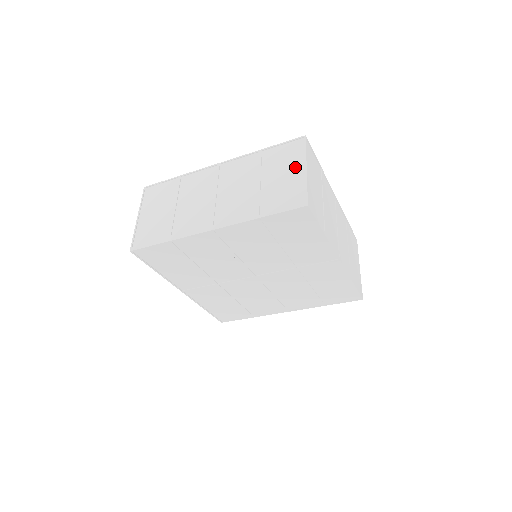
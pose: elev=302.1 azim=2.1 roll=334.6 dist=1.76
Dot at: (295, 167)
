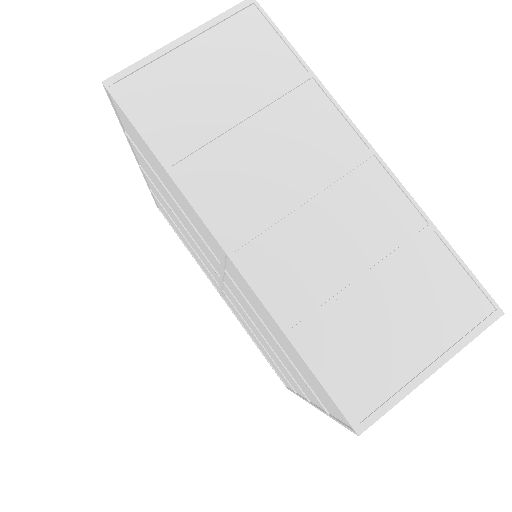
Dot at: occluded
